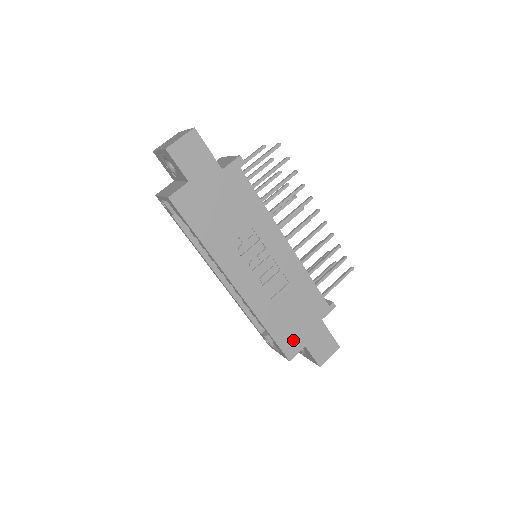
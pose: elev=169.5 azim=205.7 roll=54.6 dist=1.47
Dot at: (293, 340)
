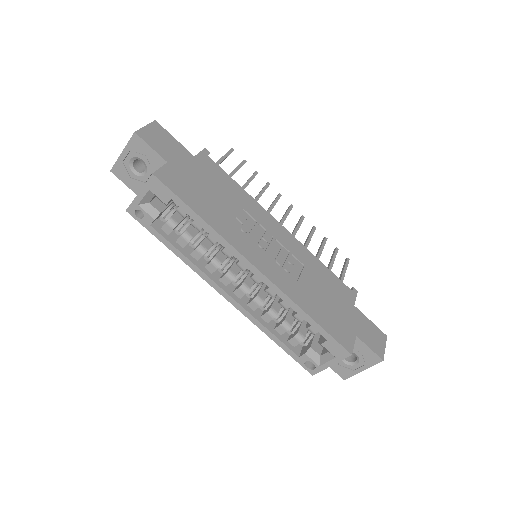
Dot at: (341, 329)
